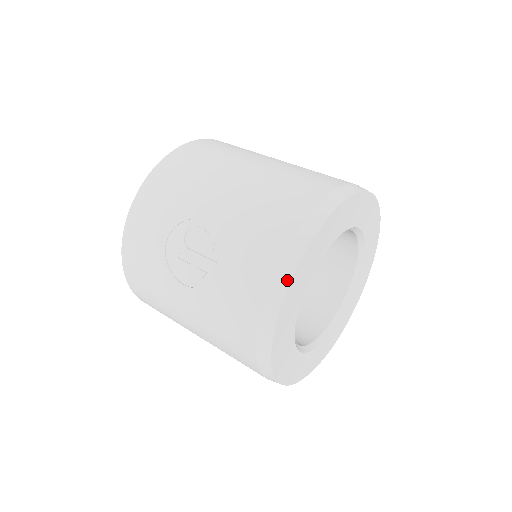
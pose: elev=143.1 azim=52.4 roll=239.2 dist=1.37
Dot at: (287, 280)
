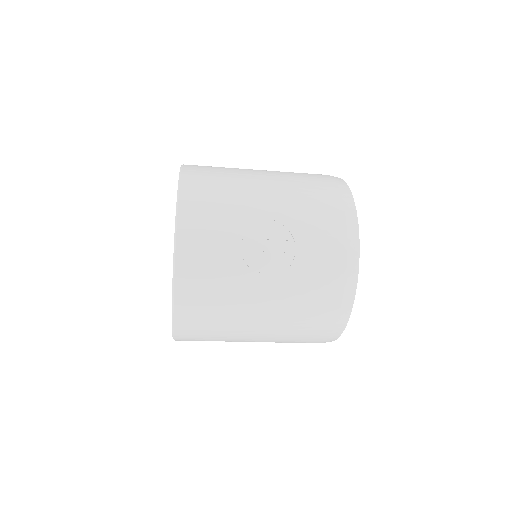
Dot at: (357, 239)
